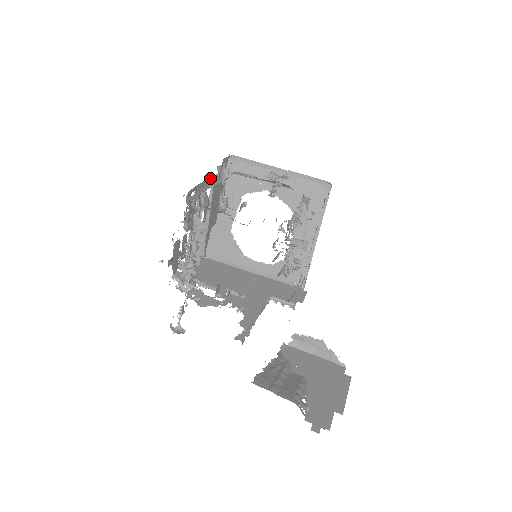
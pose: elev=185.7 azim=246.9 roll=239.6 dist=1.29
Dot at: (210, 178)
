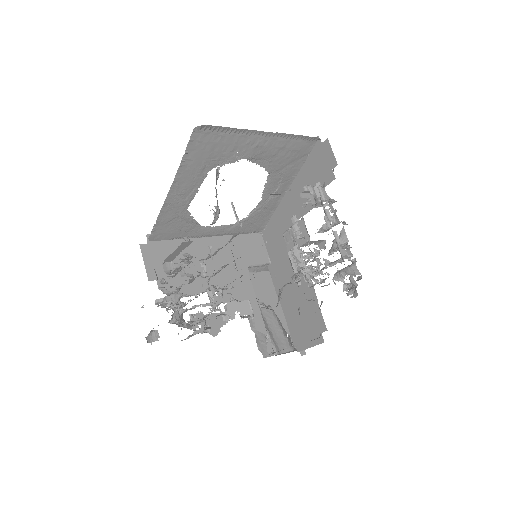
Dot at: occluded
